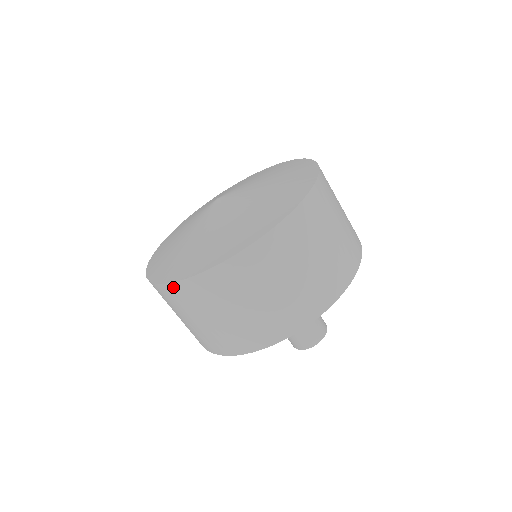
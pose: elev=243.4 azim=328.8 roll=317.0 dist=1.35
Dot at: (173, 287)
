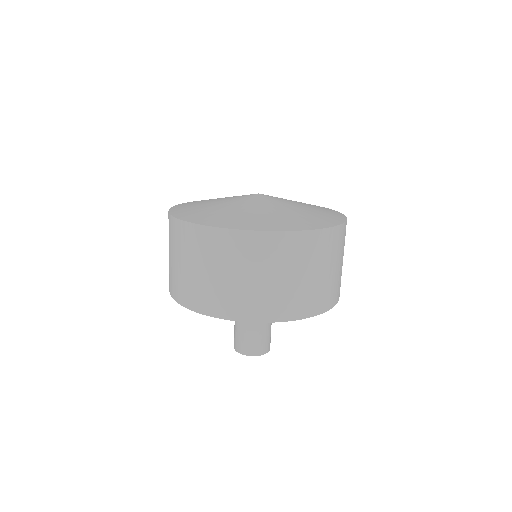
Dot at: (261, 236)
